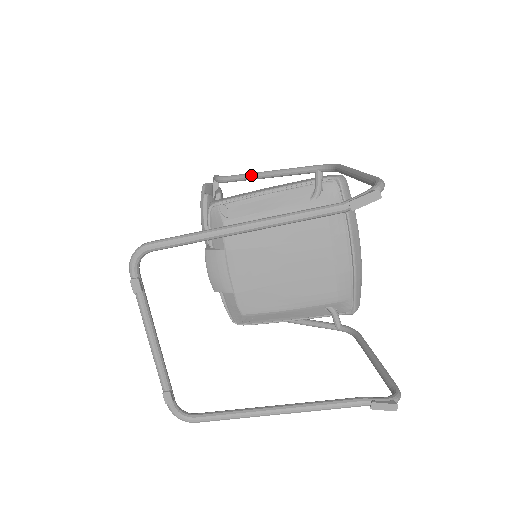
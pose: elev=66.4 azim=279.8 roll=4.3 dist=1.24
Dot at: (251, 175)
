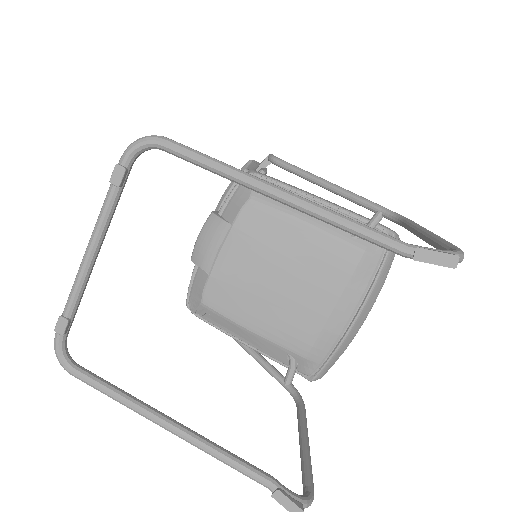
Dot at: (308, 174)
